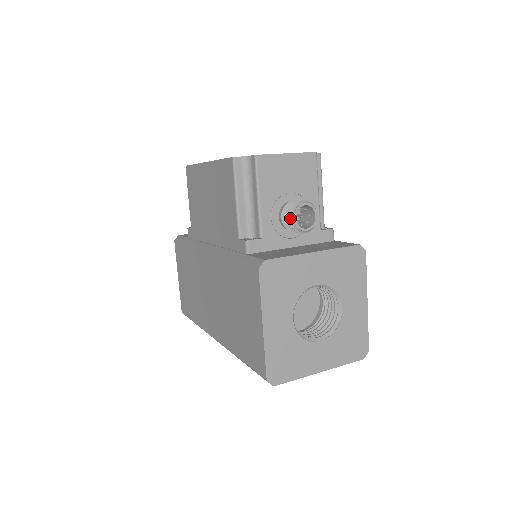
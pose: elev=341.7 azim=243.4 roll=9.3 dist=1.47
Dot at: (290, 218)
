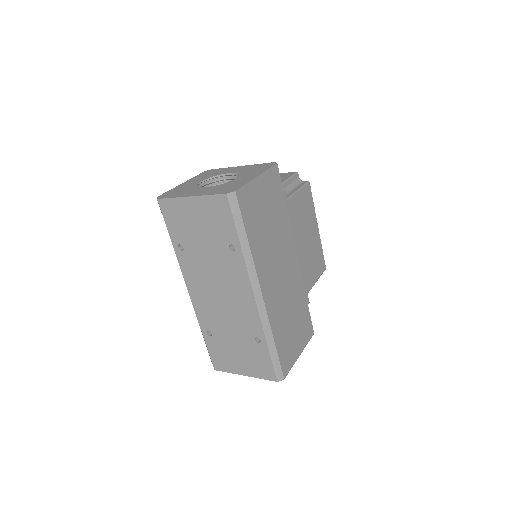
Dot at: occluded
